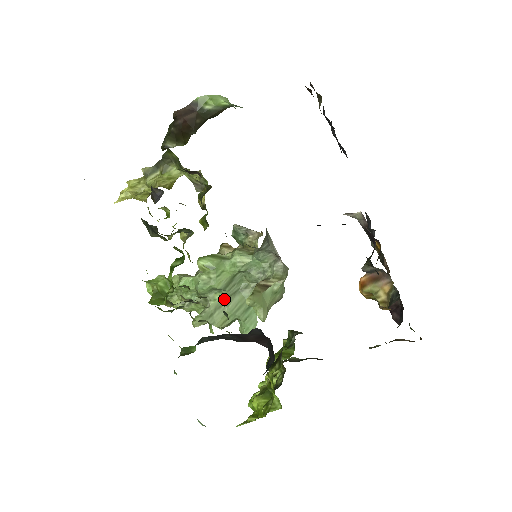
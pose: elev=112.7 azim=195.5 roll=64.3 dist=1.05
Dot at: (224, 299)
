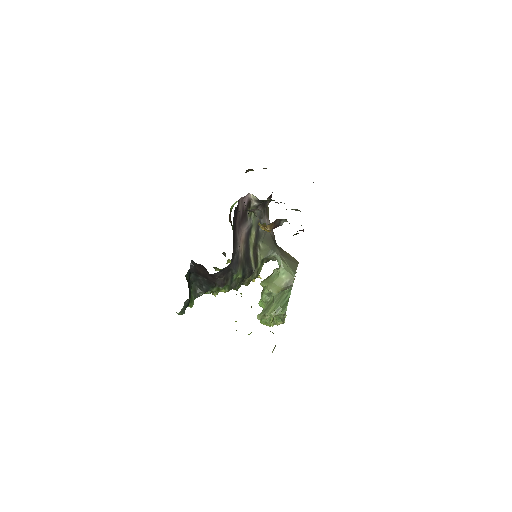
Dot at: (273, 299)
